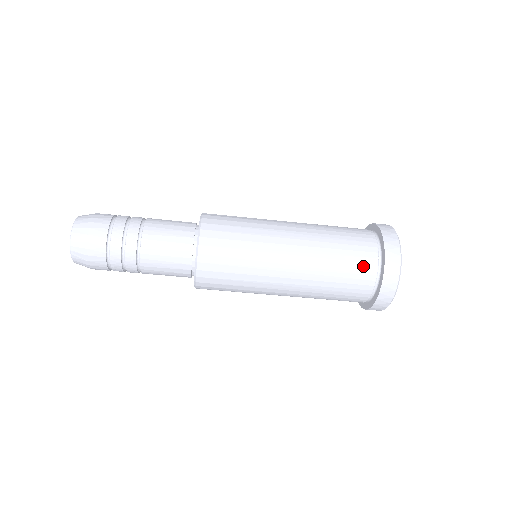
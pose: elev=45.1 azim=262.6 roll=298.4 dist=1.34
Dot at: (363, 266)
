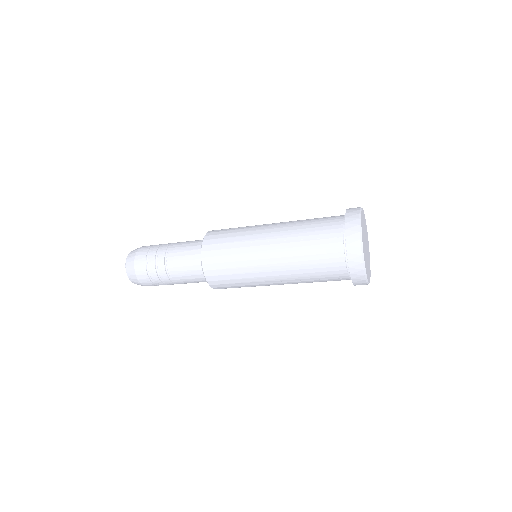
Dot at: (336, 278)
